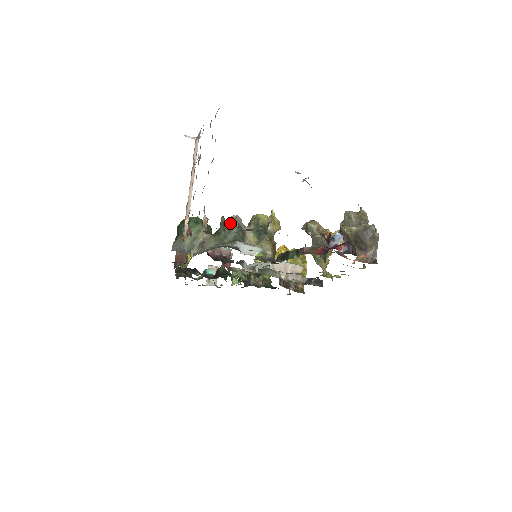
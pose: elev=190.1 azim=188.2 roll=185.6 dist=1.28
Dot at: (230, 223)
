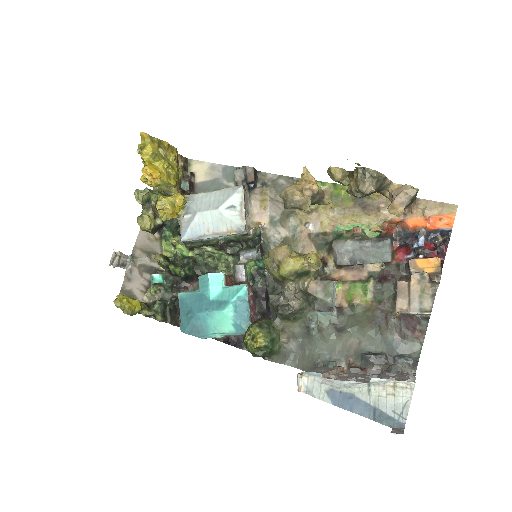
Dot at: (299, 309)
